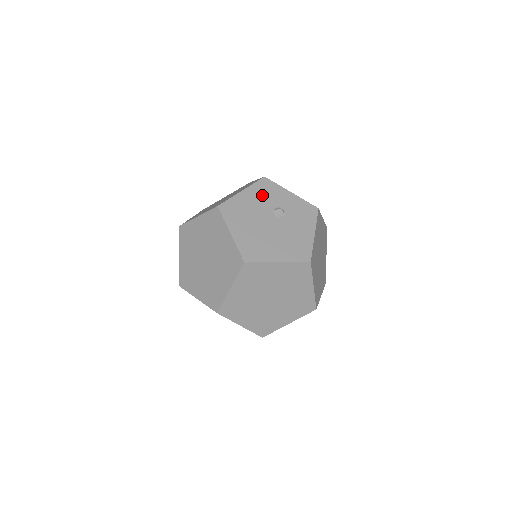
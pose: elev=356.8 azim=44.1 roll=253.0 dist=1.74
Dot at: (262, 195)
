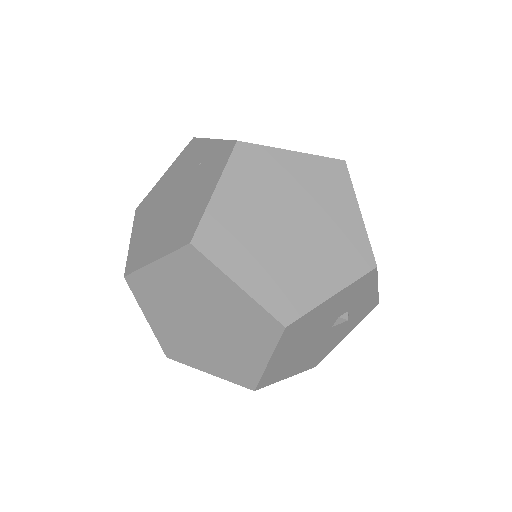
Dot at: (348, 298)
